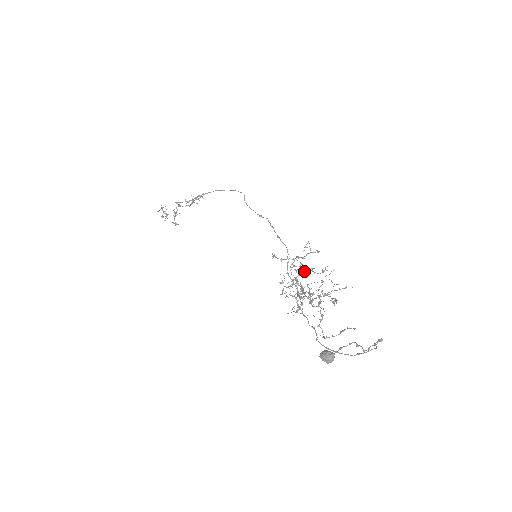
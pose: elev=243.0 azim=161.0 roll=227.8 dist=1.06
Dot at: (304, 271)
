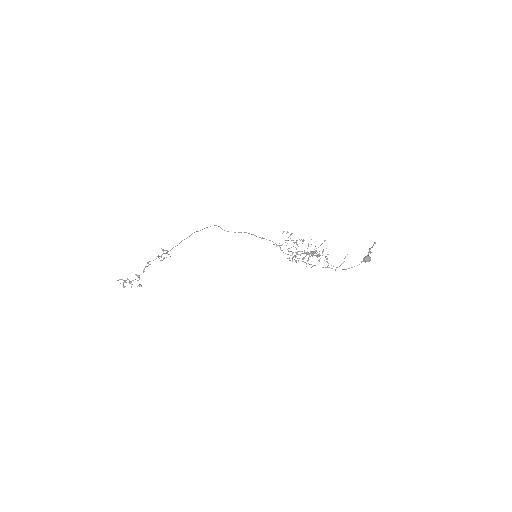
Dot at: (297, 245)
